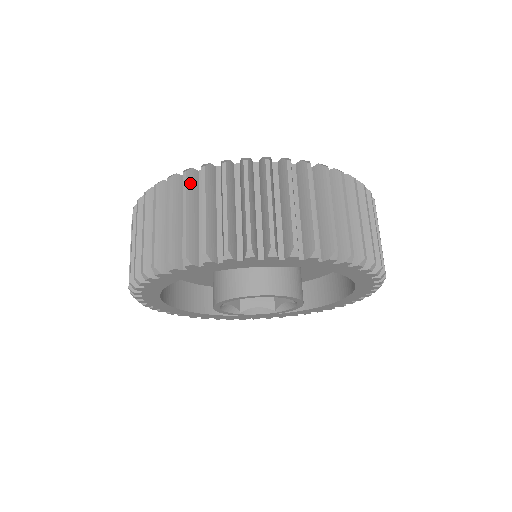
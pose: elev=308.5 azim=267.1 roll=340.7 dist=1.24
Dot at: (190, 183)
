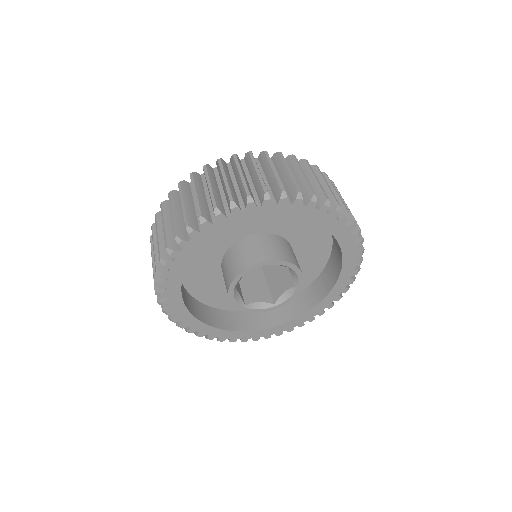
Dot at: (224, 165)
